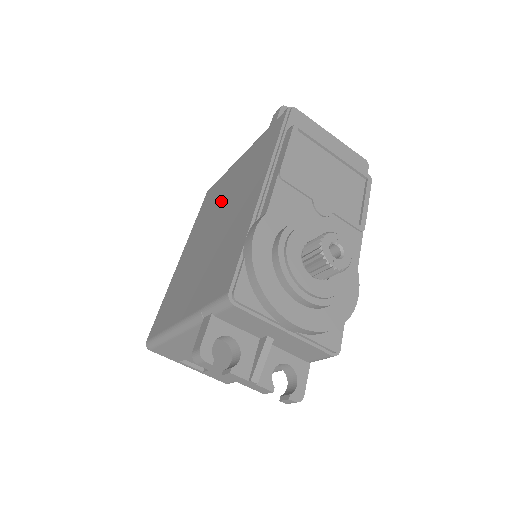
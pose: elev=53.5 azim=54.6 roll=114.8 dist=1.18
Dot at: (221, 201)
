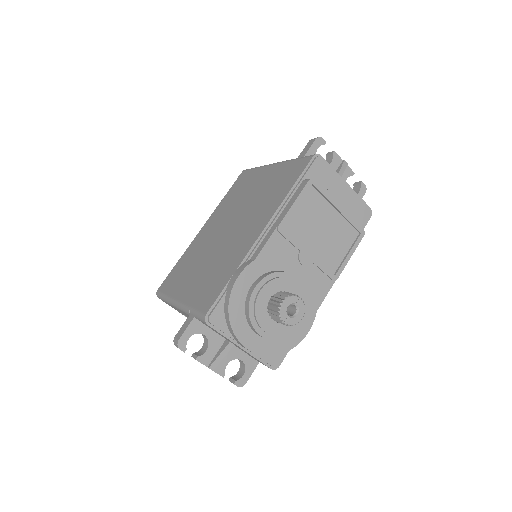
Dot at: (242, 202)
